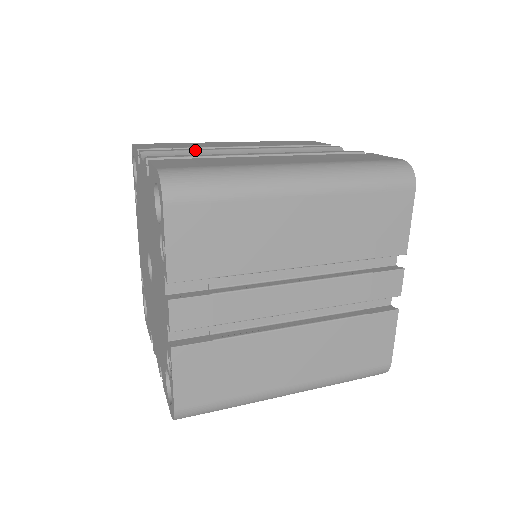
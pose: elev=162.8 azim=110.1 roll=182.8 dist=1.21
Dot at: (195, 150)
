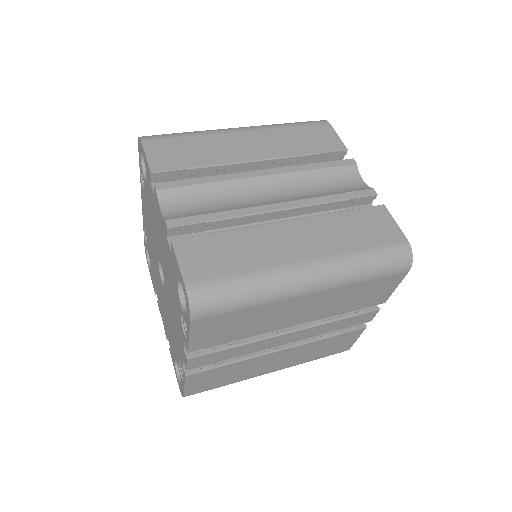
Dot at: (211, 183)
